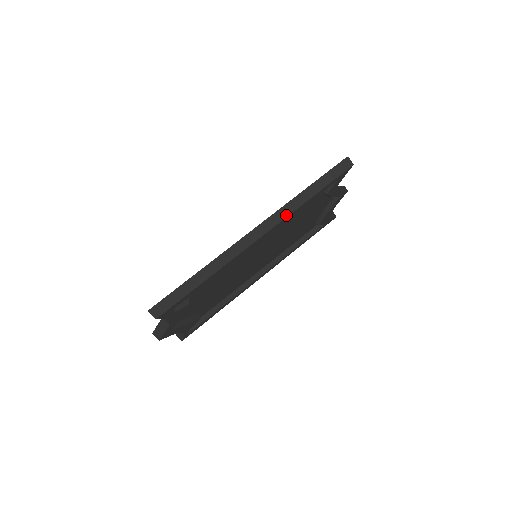
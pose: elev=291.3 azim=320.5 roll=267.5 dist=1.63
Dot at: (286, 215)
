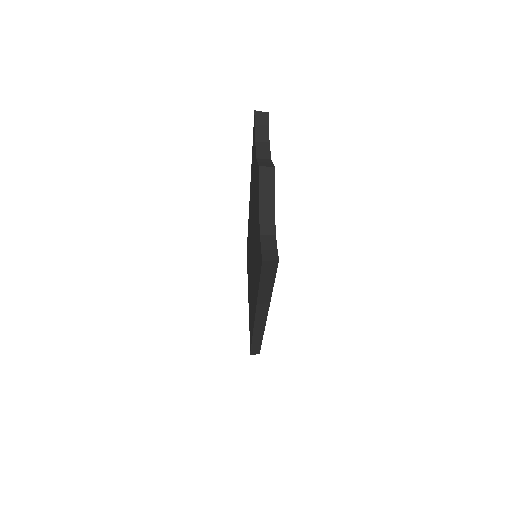
Dot at: occluded
